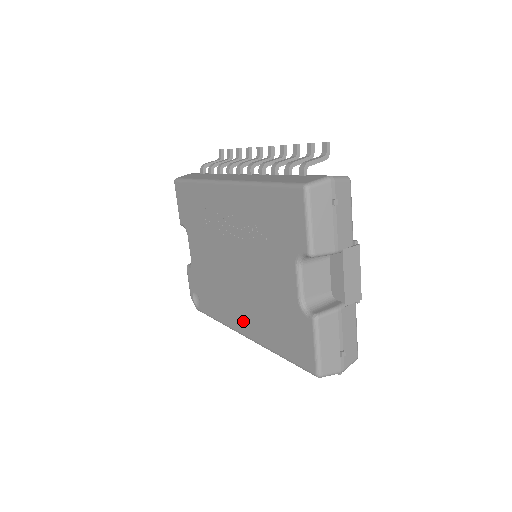
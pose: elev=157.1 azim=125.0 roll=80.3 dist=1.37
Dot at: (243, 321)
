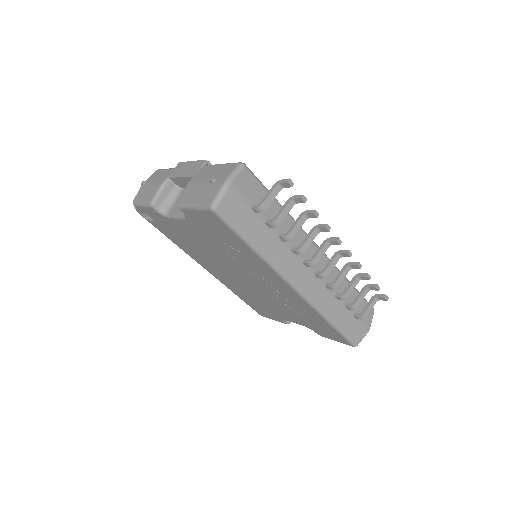
Dot at: (214, 273)
